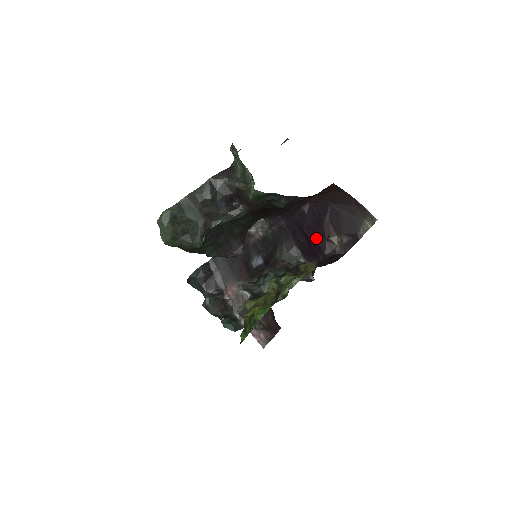
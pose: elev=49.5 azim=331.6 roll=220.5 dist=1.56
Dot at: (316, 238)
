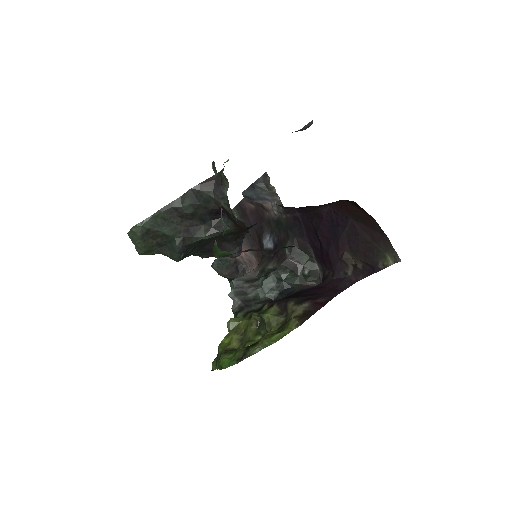
Dot at: (328, 250)
